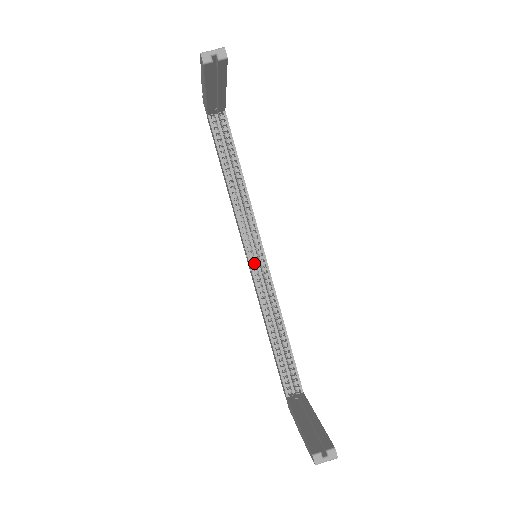
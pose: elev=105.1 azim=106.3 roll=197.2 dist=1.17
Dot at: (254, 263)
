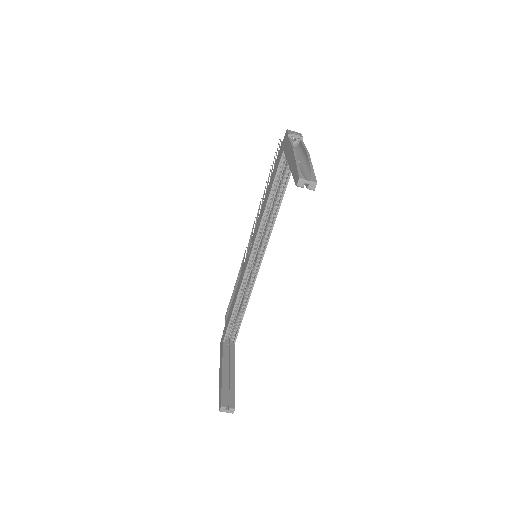
Dot at: (252, 260)
